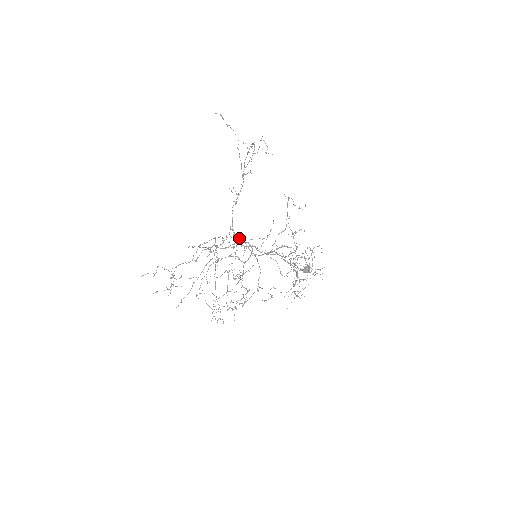
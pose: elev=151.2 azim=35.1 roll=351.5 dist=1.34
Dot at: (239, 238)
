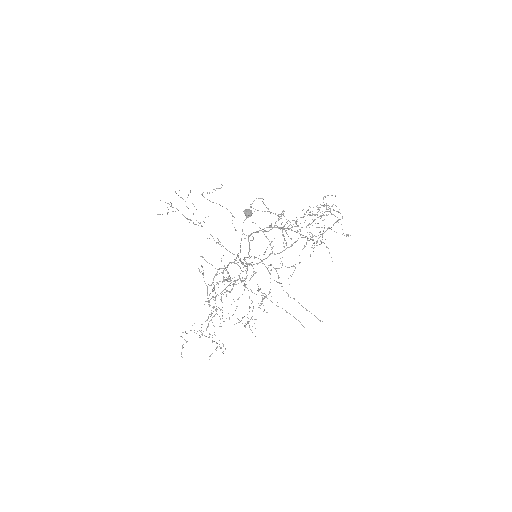
Dot at: occluded
